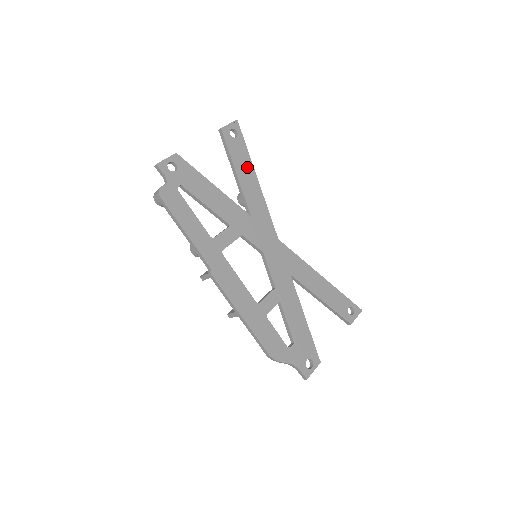
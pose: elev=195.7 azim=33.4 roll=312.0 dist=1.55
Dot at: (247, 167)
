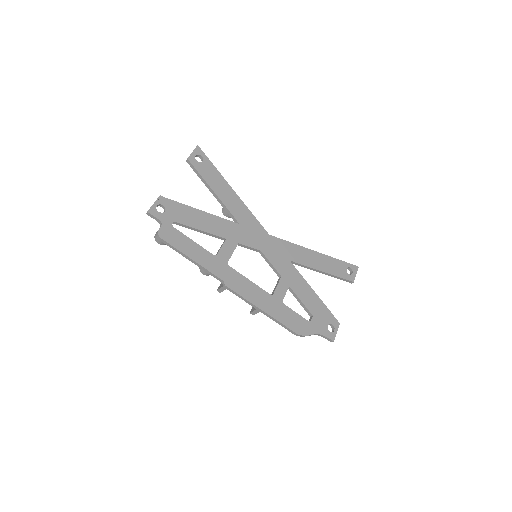
Dot at: (221, 183)
